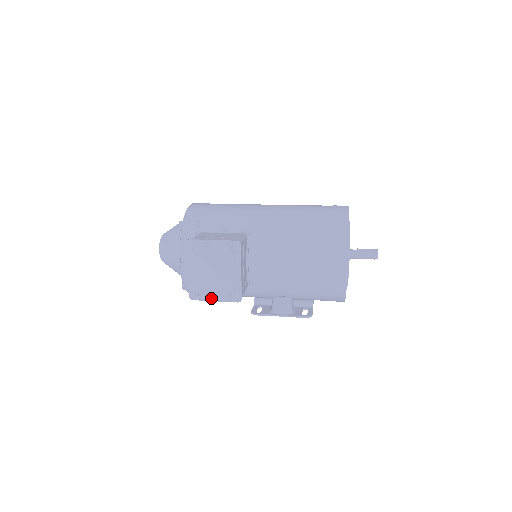
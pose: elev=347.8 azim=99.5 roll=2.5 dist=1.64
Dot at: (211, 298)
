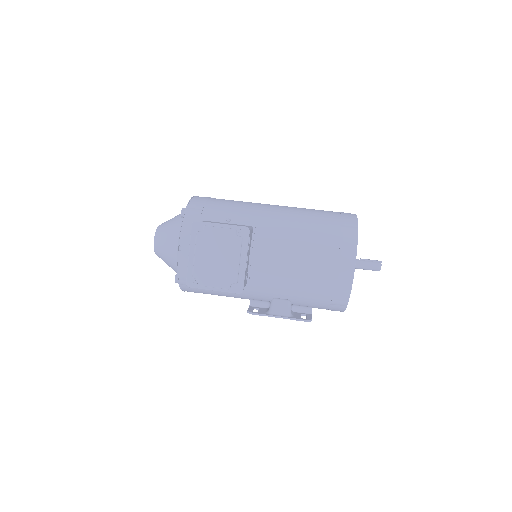
Dot at: (210, 286)
